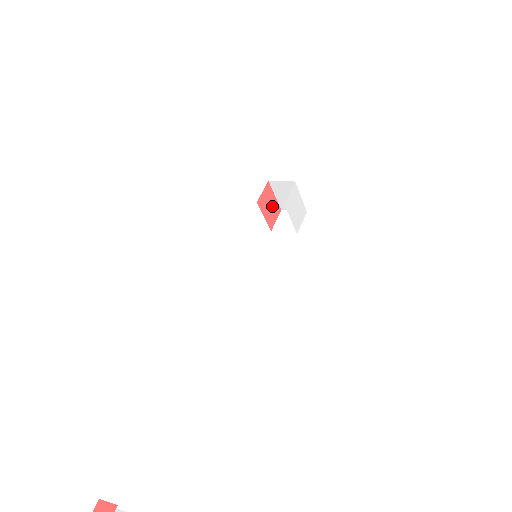
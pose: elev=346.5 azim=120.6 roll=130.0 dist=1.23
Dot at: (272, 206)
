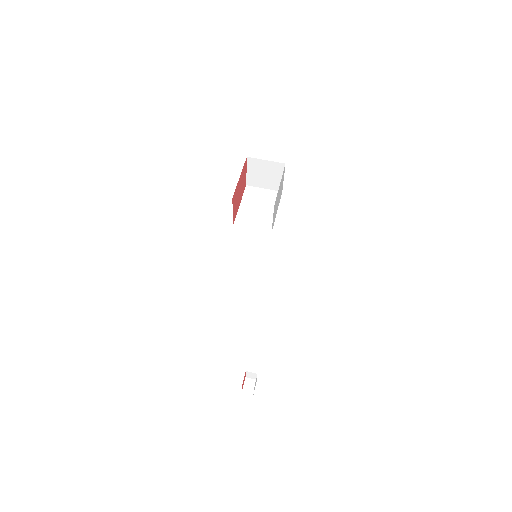
Dot at: (240, 183)
